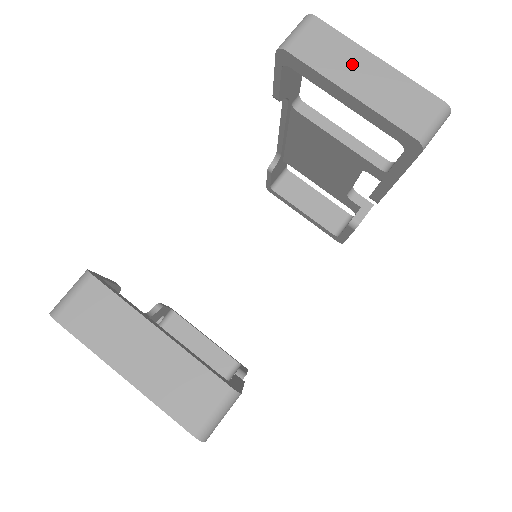
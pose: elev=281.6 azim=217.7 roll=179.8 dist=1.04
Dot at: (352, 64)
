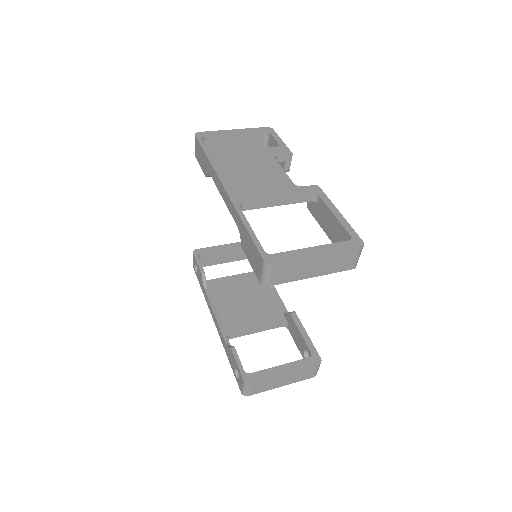
Dot at: (306, 267)
